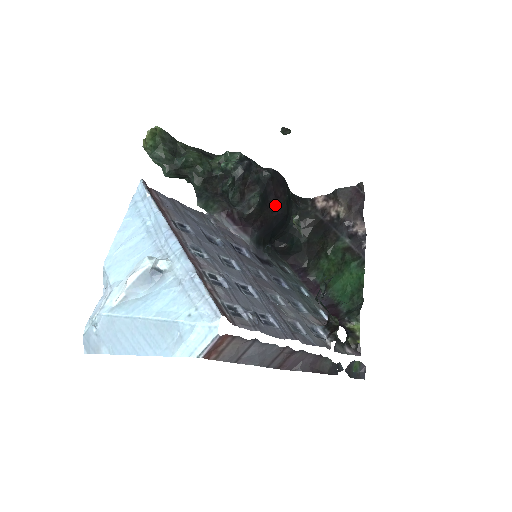
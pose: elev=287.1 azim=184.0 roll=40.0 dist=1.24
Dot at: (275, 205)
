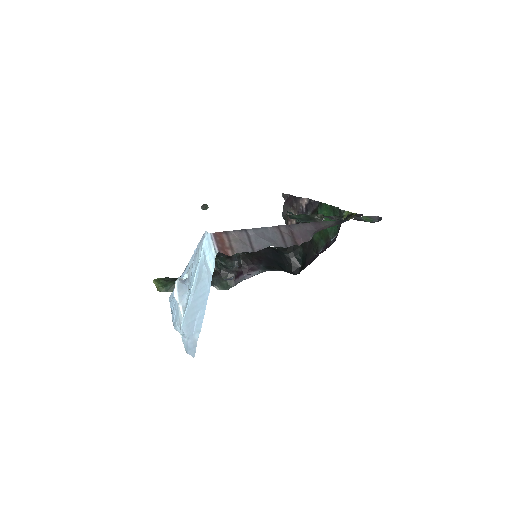
Dot at: occluded
